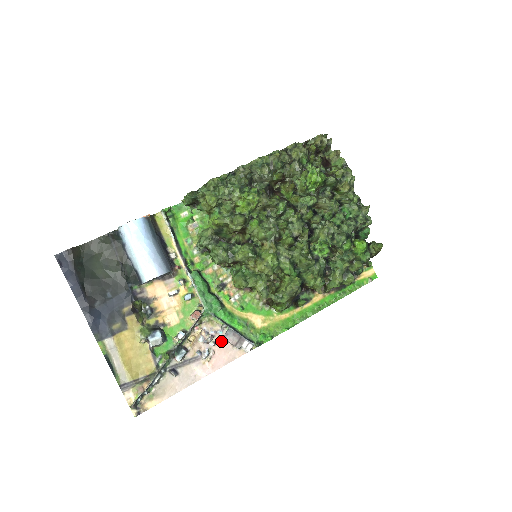
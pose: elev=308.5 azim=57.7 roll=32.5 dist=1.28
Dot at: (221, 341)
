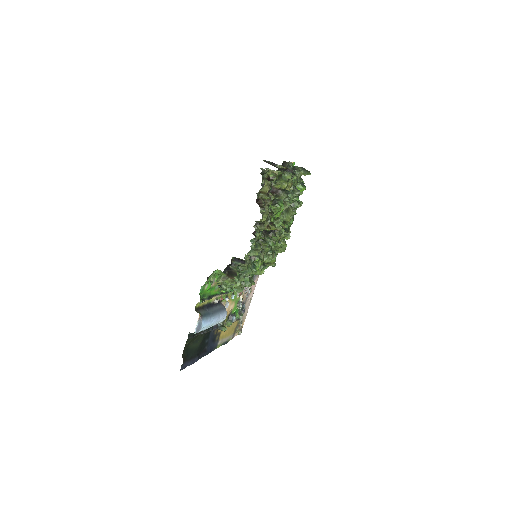
Dot at: occluded
